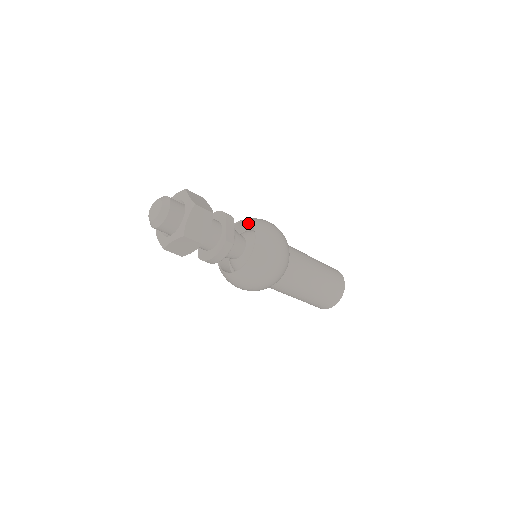
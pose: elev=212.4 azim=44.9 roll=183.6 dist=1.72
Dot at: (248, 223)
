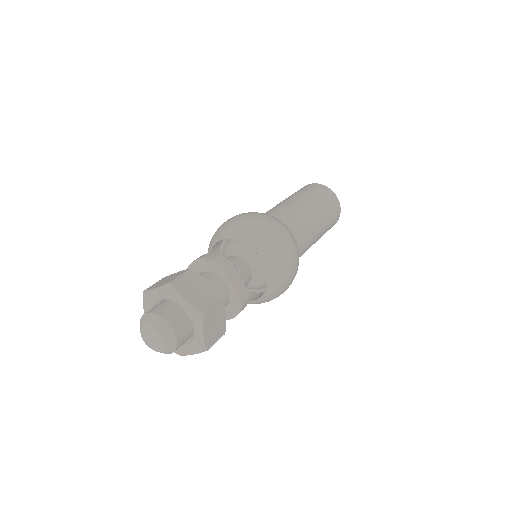
Dot at: (239, 237)
